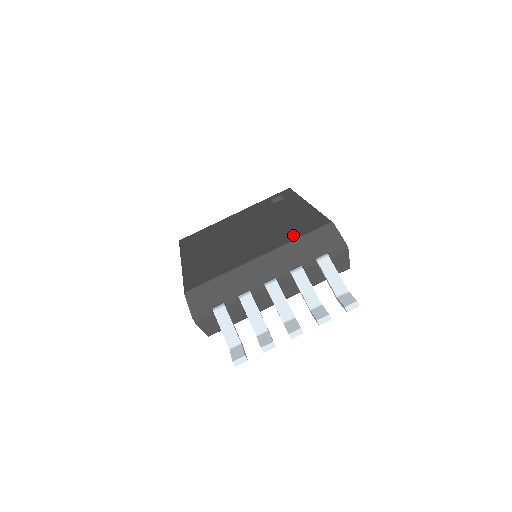
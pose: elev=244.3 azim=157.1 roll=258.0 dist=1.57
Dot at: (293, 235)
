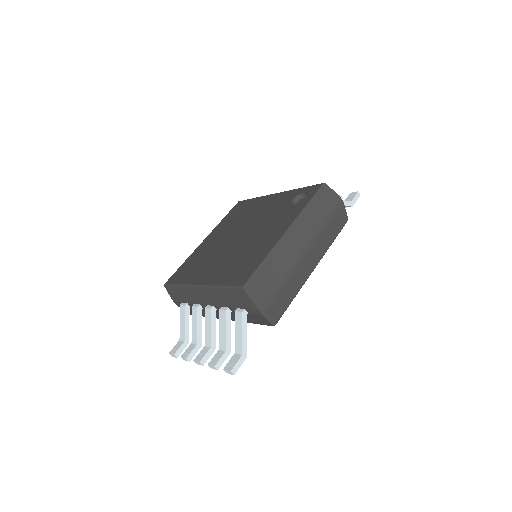
Dot at: (225, 278)
